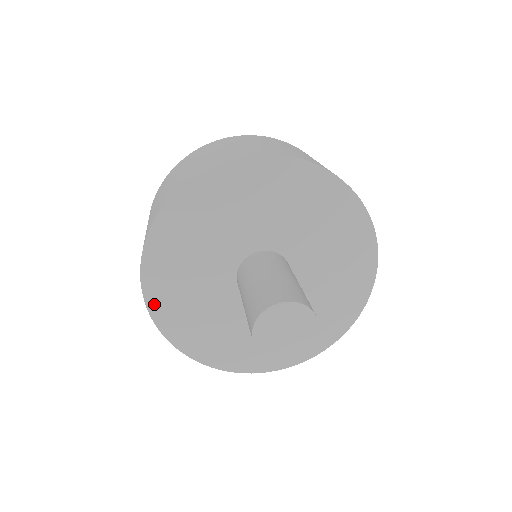
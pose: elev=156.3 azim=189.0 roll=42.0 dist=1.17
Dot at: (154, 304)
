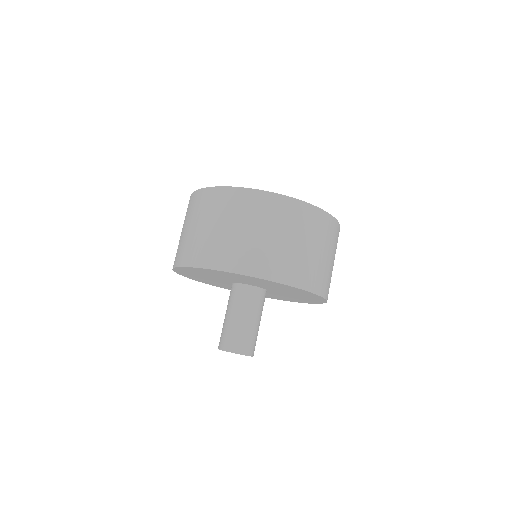
Dot at: (186, 276)
